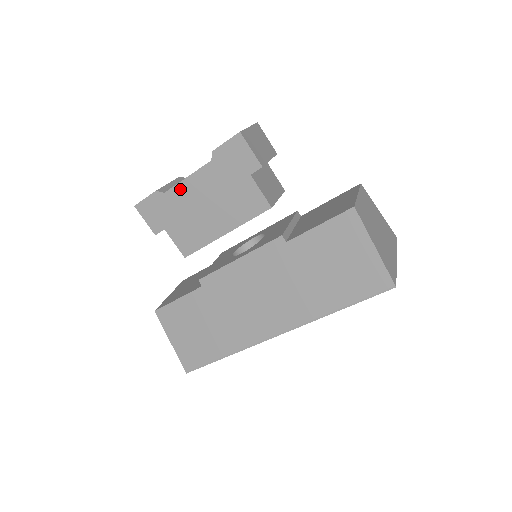
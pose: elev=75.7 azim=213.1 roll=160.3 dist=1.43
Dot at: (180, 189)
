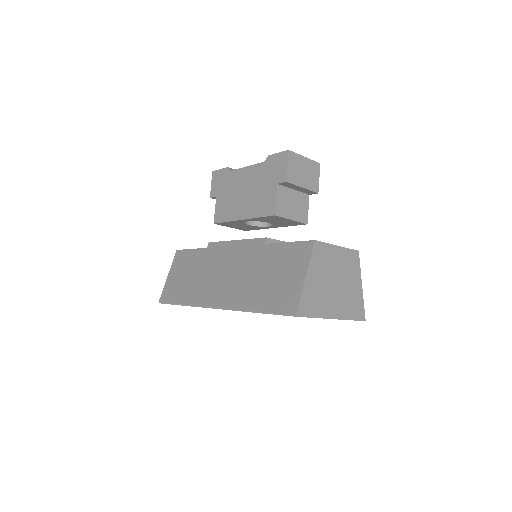
Dot at: (239, 173)
